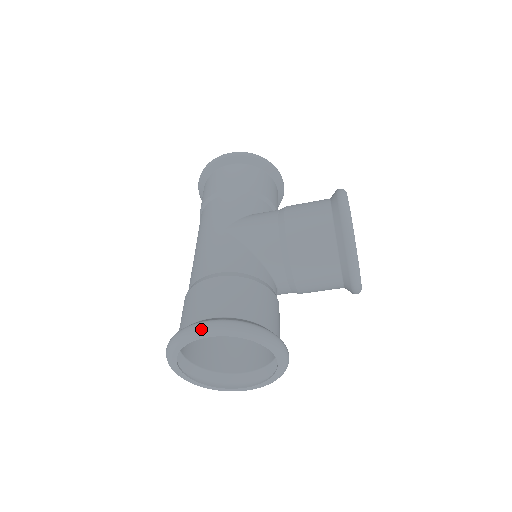
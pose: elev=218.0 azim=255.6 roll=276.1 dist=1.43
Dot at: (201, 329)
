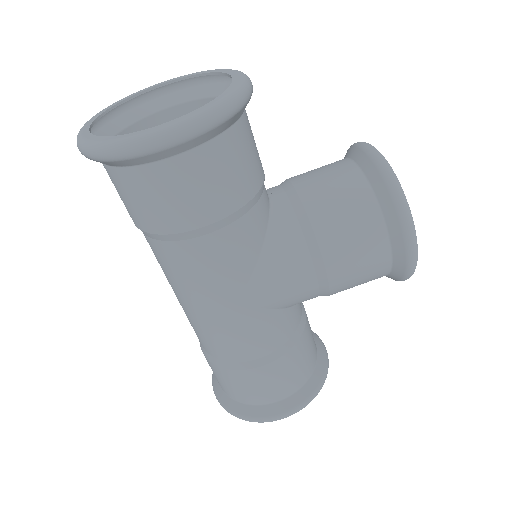
Dot at: occluded
